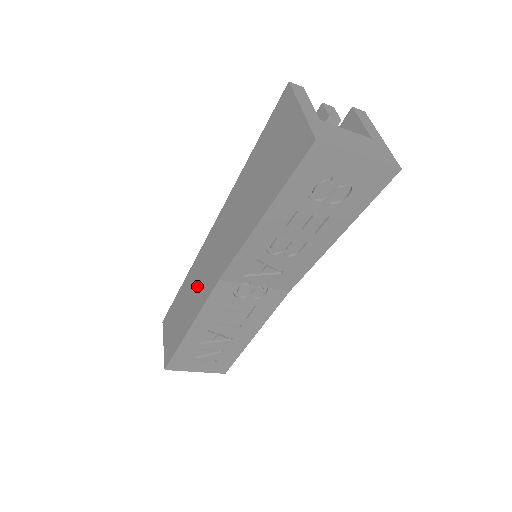
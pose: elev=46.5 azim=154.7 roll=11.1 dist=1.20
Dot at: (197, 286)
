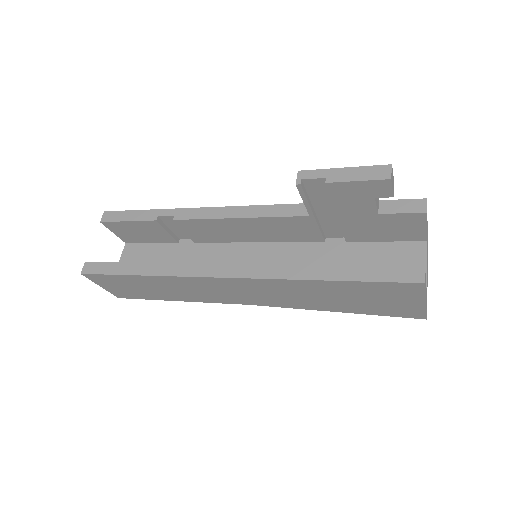
Dot at: (195, 292)
